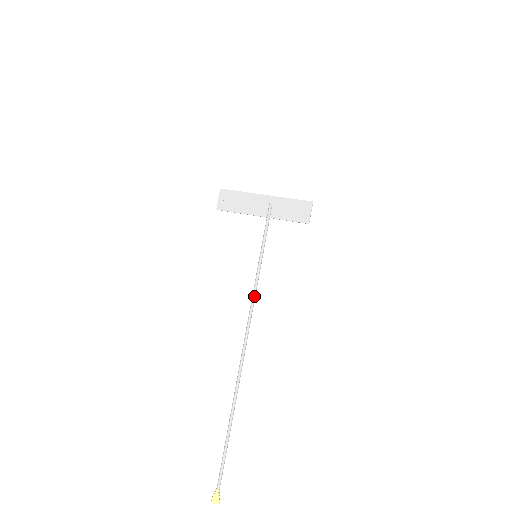
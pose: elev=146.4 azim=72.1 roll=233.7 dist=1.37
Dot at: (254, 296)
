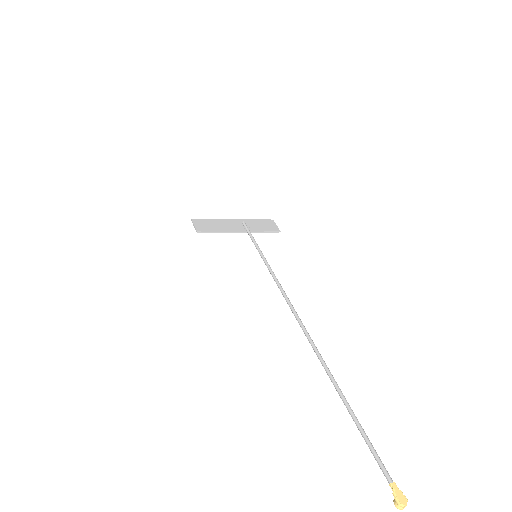
Dot at: occluded
